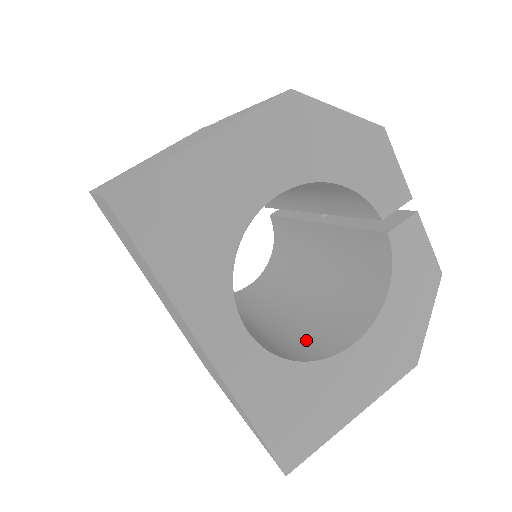
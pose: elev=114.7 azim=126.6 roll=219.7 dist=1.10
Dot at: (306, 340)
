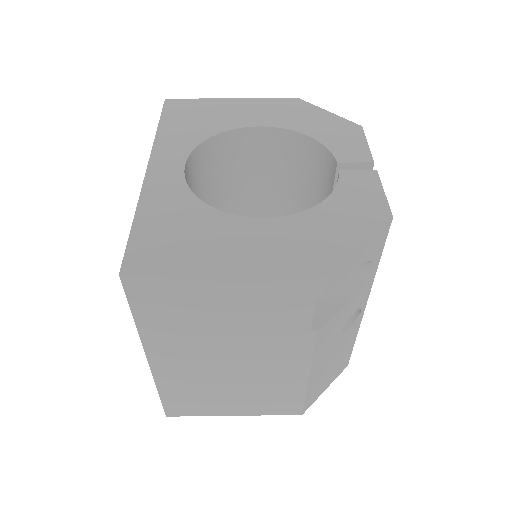
Dot at: occluded
